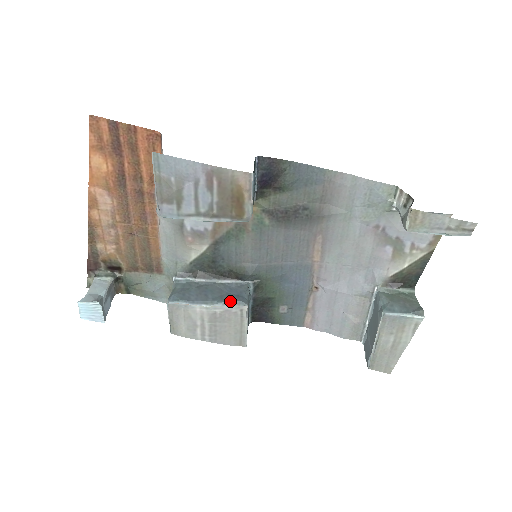
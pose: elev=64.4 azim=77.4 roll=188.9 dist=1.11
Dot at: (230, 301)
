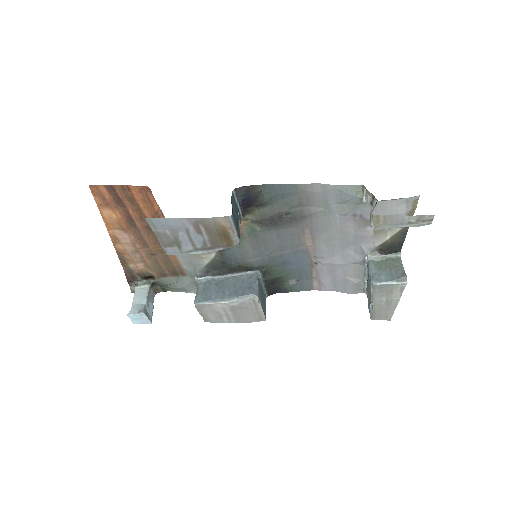
Dot at: (243, 295)
